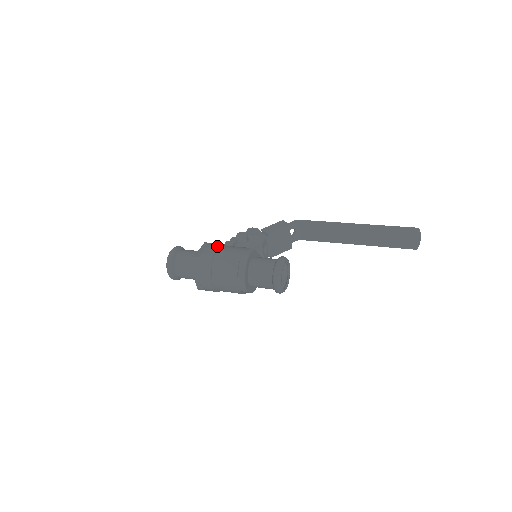
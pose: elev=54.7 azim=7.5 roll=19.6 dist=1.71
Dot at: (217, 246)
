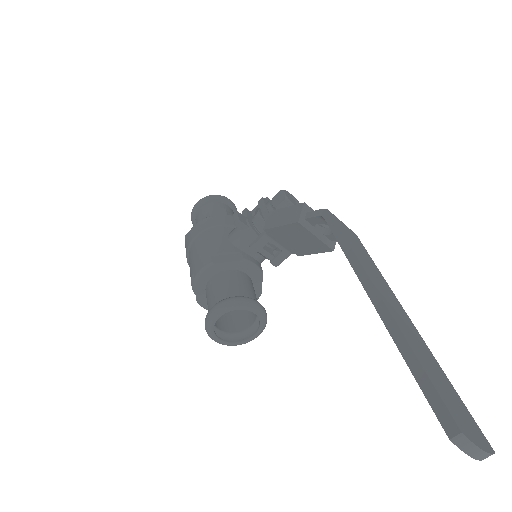
Dot at: (198, 232)
